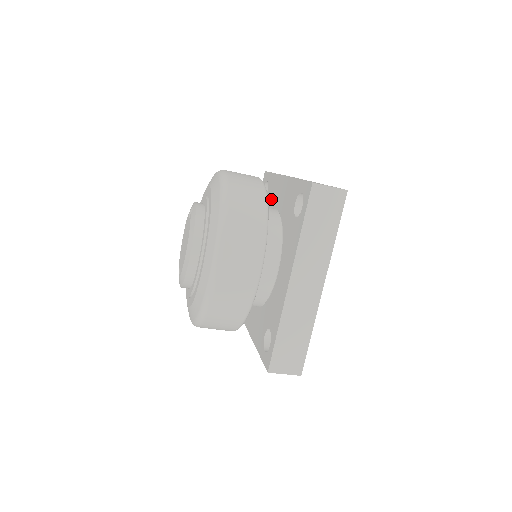
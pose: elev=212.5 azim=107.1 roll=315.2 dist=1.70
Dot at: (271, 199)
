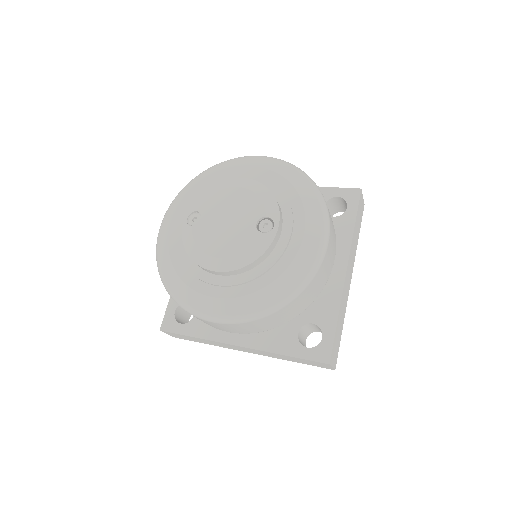
Dot at: occluded
